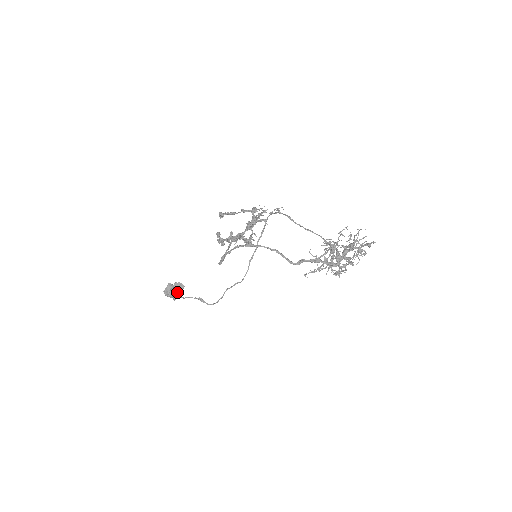
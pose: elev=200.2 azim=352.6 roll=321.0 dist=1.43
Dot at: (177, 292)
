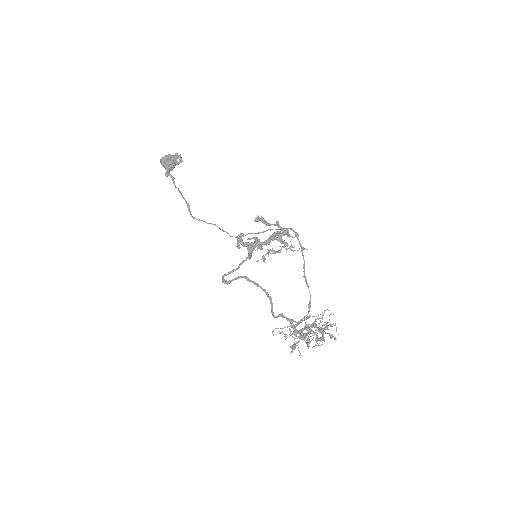
Dot at: occluded
